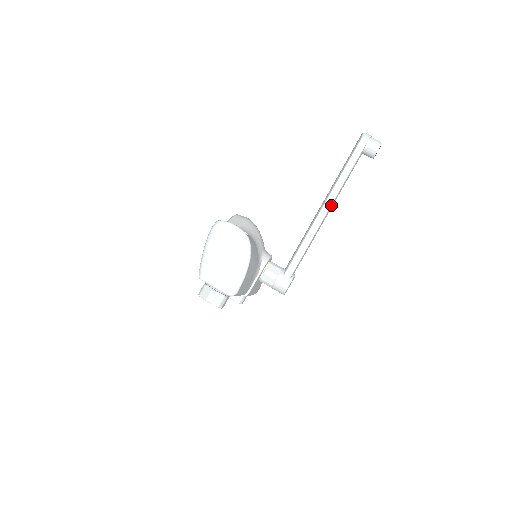
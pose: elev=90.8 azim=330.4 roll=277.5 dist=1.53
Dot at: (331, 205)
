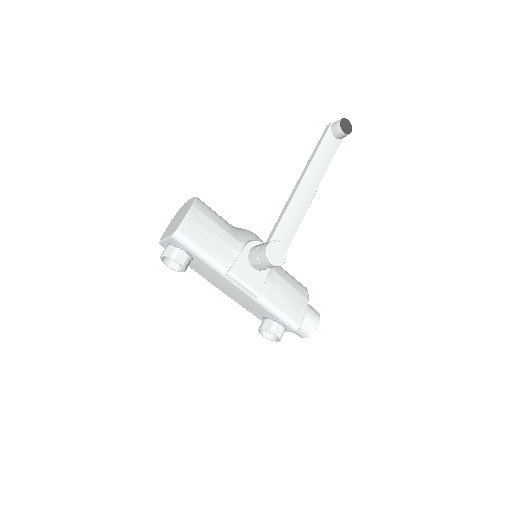
Dot at: (305, 175)
